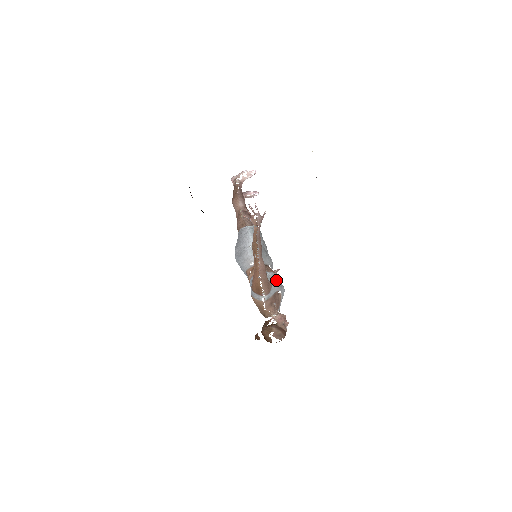
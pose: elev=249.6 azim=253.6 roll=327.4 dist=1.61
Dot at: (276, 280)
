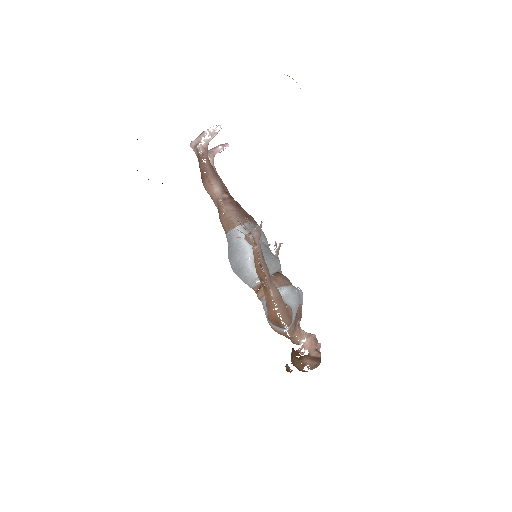
Dot at: (294, 298)
